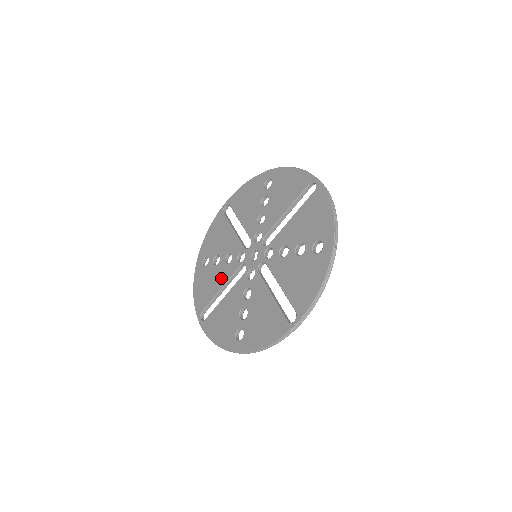
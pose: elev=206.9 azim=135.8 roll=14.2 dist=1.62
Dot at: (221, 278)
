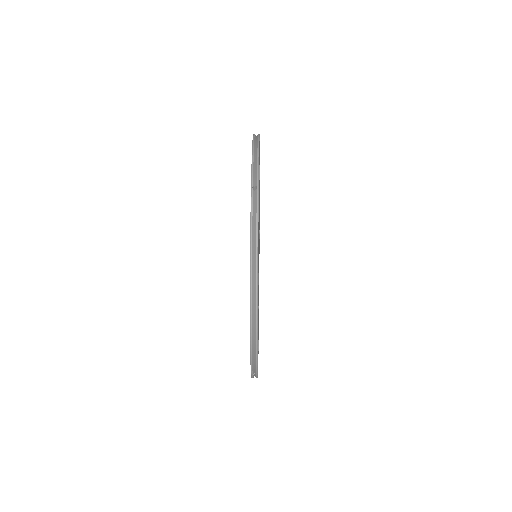
Dot at: occluded
